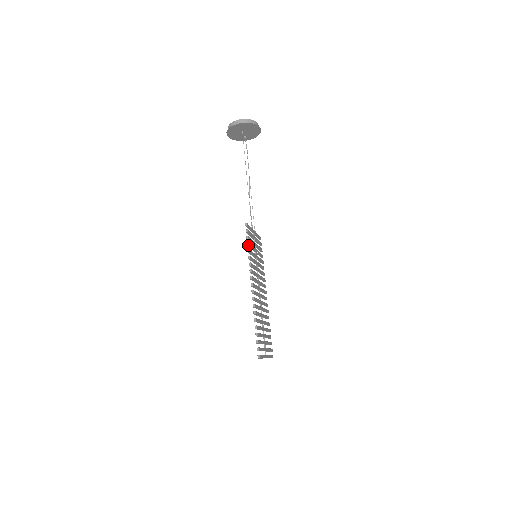
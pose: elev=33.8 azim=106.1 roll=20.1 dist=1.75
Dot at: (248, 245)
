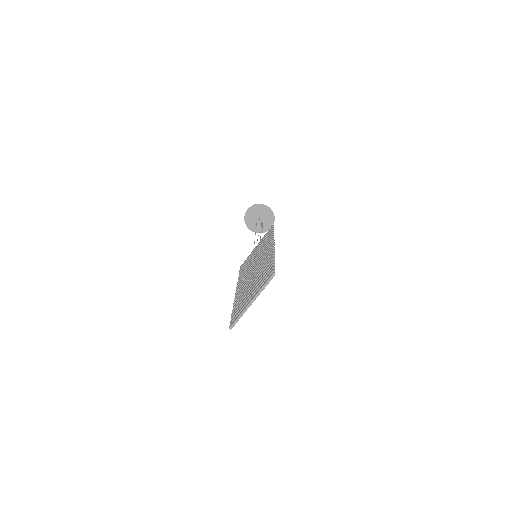
Dot at: occluded
